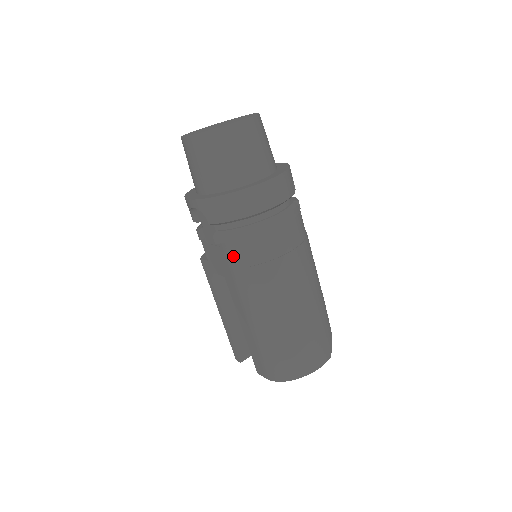
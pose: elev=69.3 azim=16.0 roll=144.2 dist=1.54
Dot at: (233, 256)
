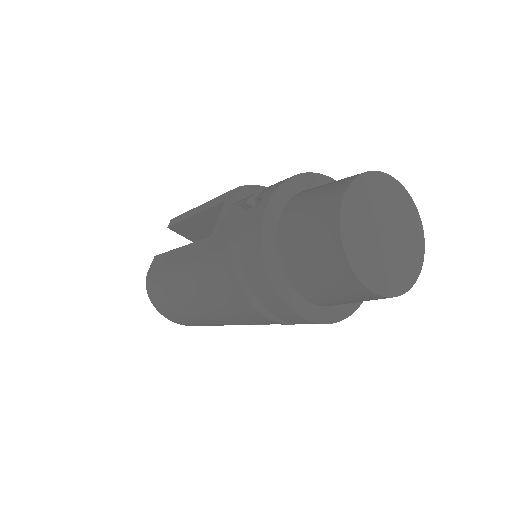
Dot at: (218, 264)
